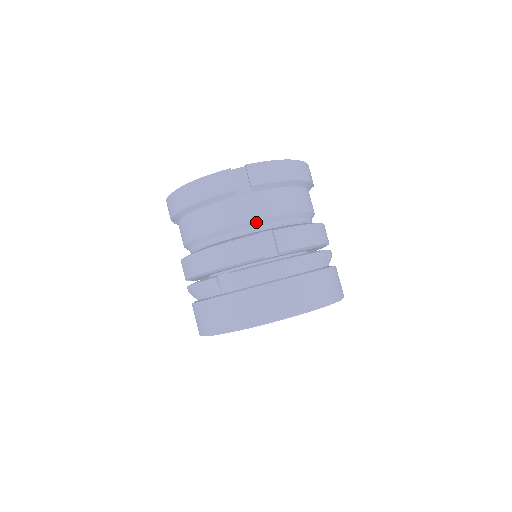
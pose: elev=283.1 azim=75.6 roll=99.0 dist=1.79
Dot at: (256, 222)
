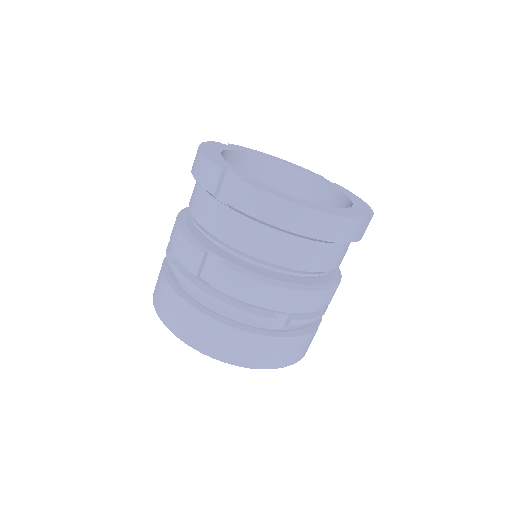
Dot at: (217, 239)
